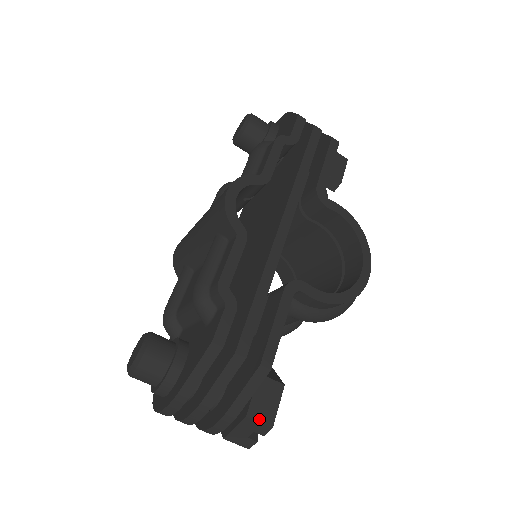
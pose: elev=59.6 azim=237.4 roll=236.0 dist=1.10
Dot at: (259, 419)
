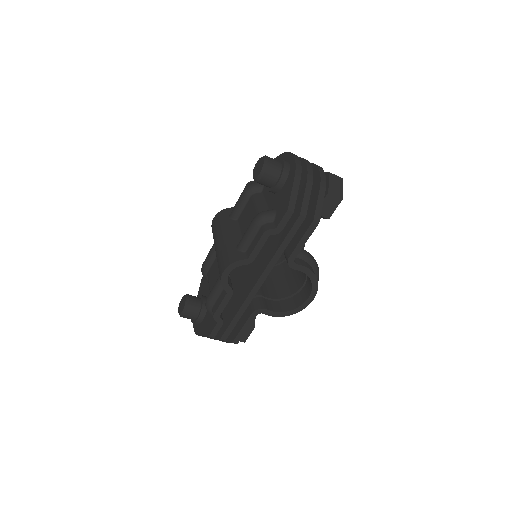
Dot at: occluded
